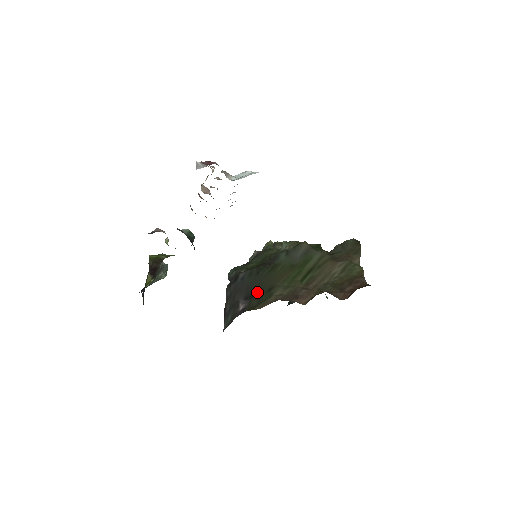
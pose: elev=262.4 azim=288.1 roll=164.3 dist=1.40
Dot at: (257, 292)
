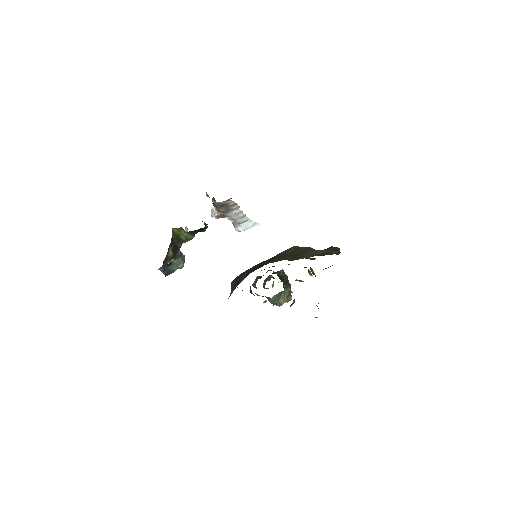
Dot at: (256, 269)
